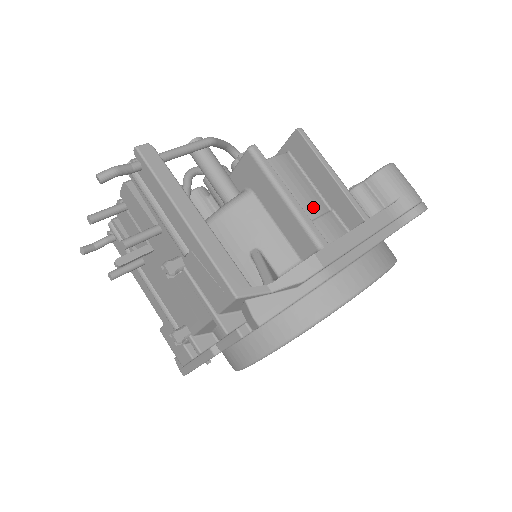
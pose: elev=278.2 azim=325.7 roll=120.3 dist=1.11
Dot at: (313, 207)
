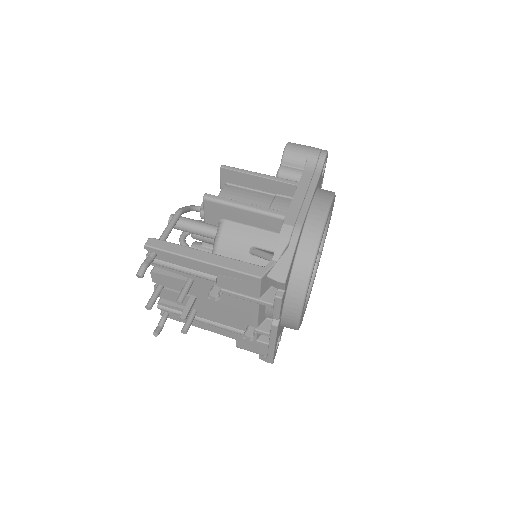
Dot at: (264, 201)
